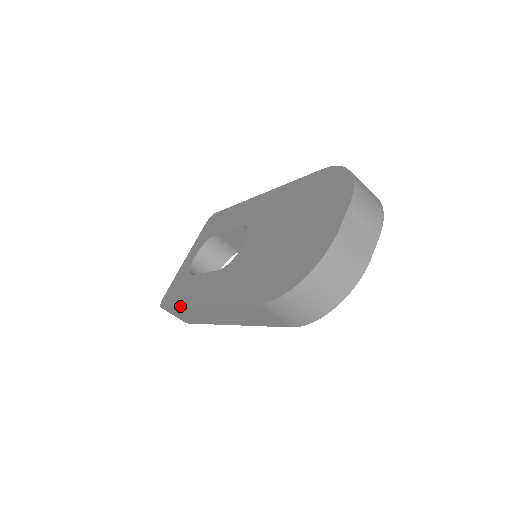
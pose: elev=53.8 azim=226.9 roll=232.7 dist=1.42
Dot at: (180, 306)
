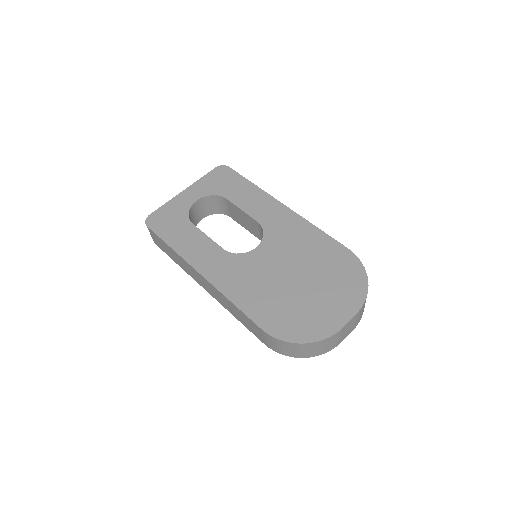
Dot at: (173, 249)
